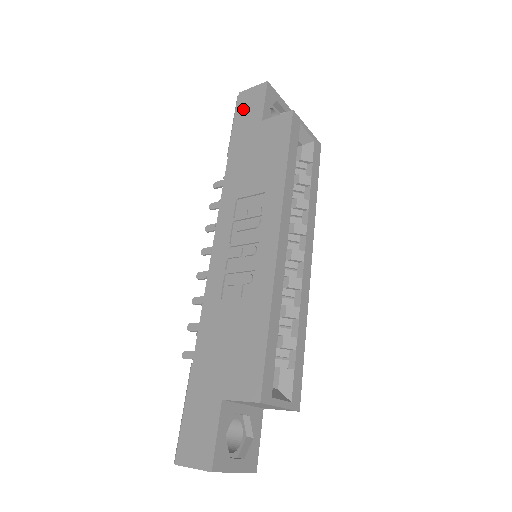
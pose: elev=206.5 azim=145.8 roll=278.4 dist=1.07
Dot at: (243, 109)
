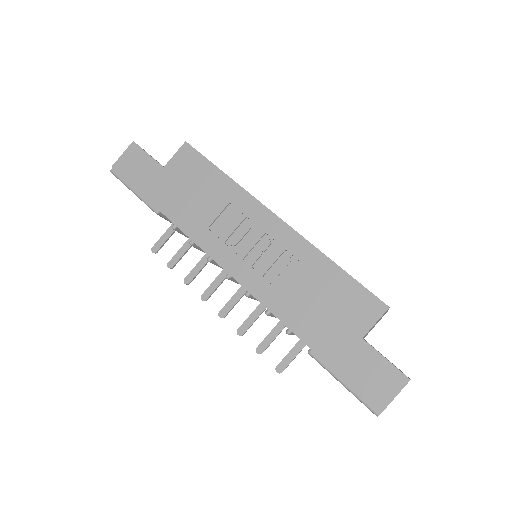
Dot at: (132, 173)
